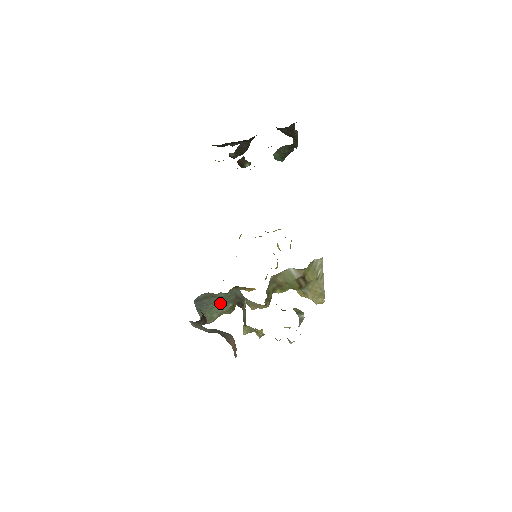
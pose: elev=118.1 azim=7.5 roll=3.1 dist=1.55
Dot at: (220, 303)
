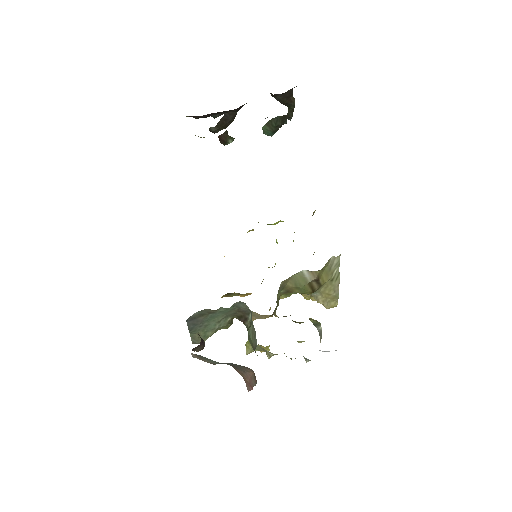
Dot at: (217, 319)
